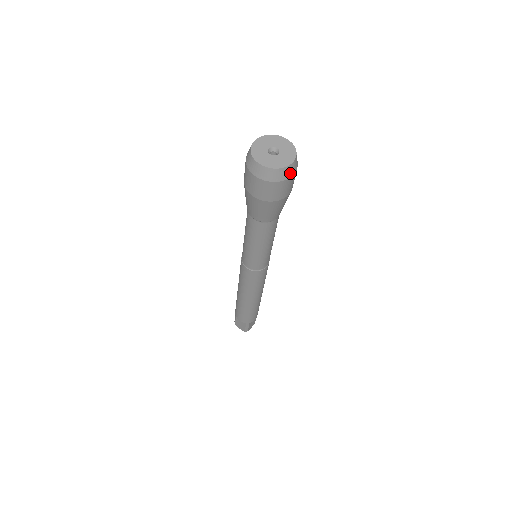
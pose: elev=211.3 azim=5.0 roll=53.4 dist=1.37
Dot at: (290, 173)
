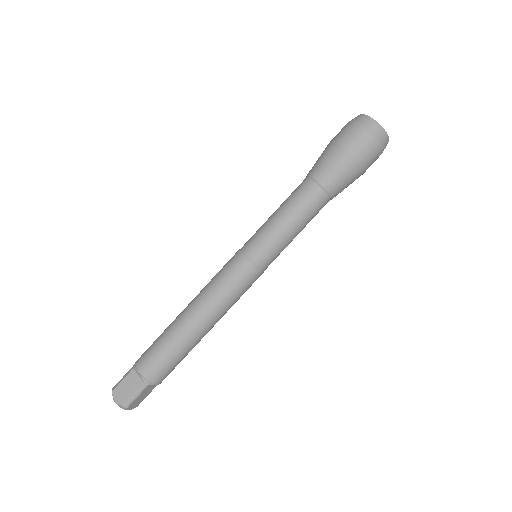
Dot at: (384, 145)
